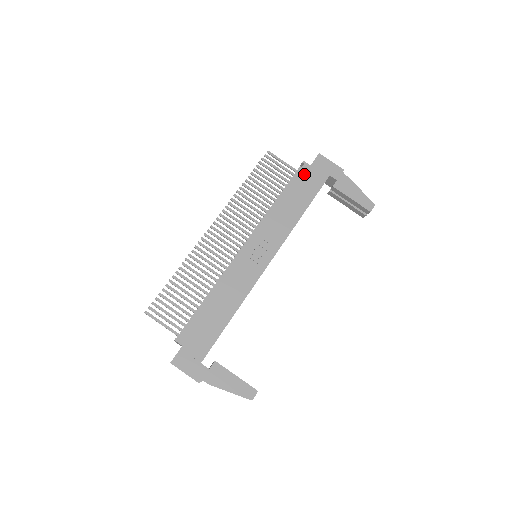
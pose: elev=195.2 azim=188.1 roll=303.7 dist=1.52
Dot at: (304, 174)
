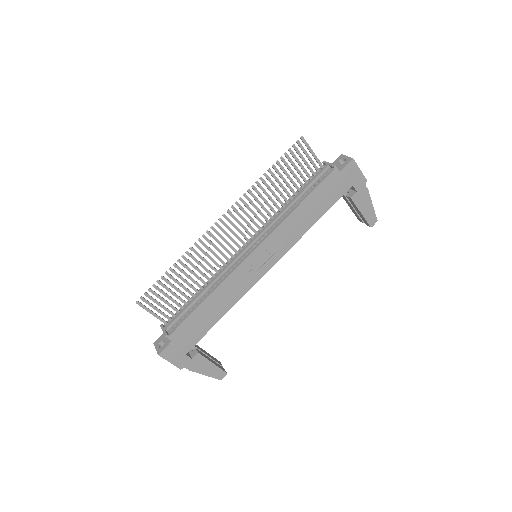
Dot at: (330, 181)
